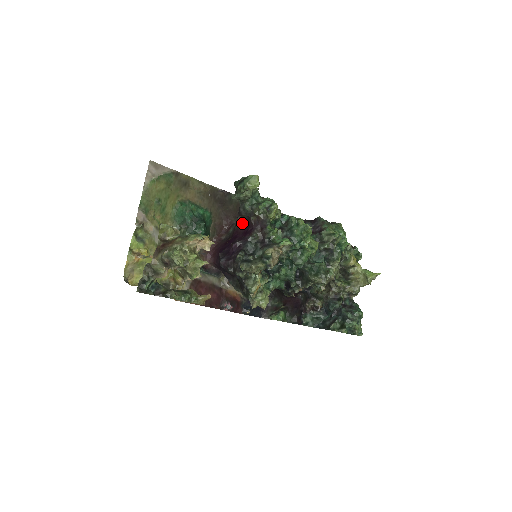
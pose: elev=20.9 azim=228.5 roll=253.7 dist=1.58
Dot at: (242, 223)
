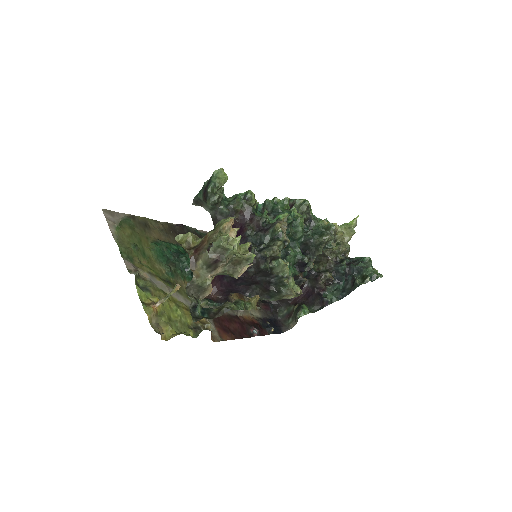
Dot at: occluded
